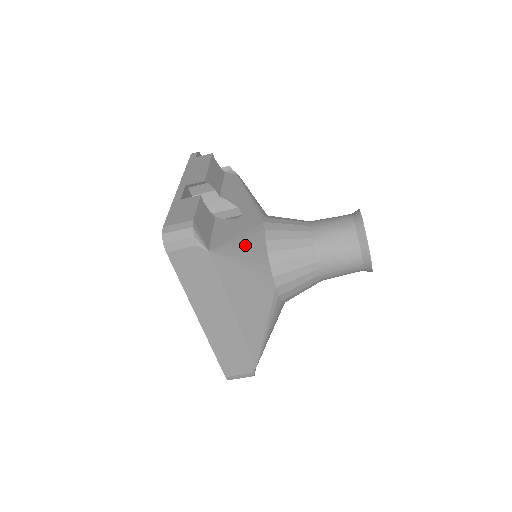
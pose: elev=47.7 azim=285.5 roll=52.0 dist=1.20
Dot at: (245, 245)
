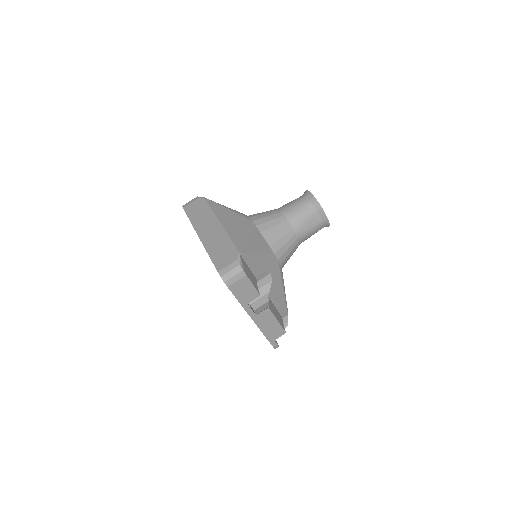
Dot at: occluded
